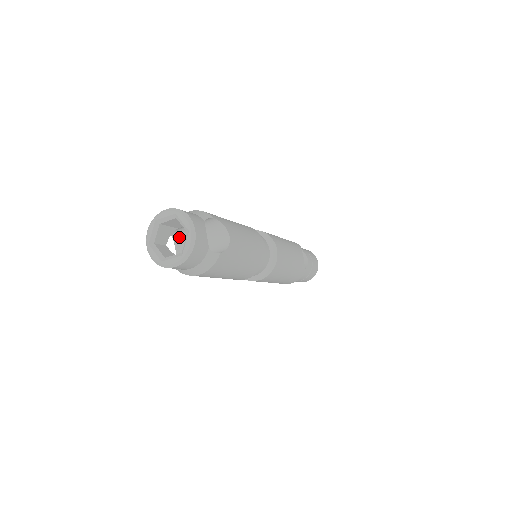
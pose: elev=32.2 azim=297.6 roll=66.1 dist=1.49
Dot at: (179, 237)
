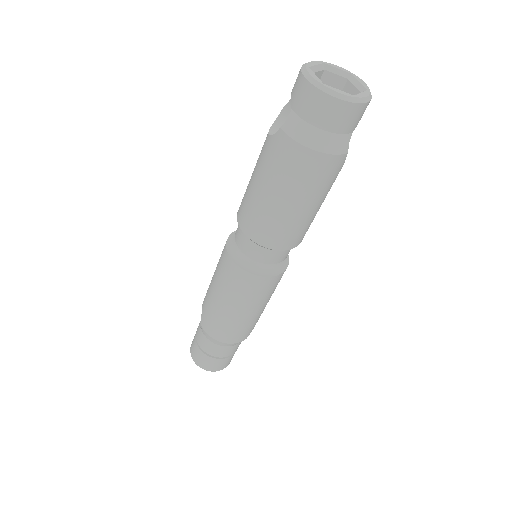
Dot at: occluded
